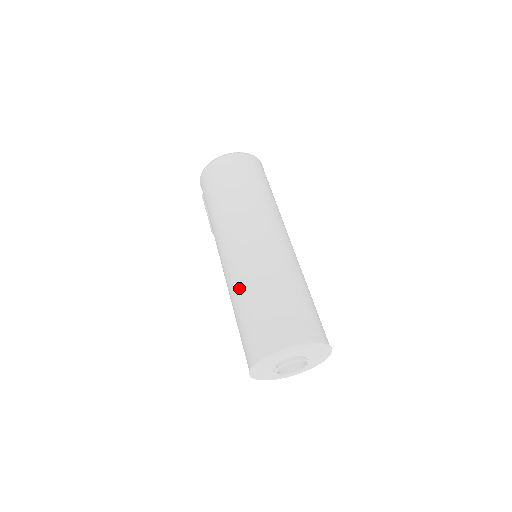
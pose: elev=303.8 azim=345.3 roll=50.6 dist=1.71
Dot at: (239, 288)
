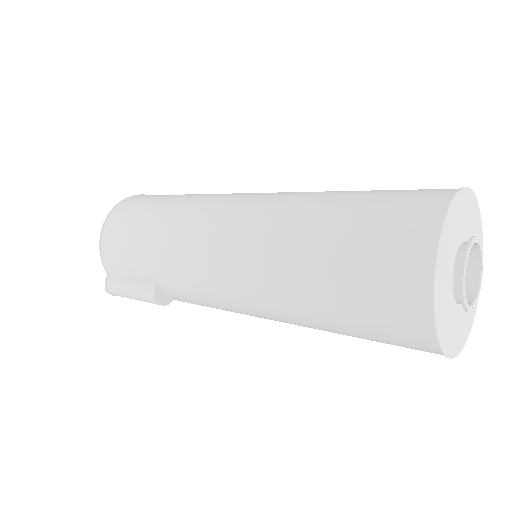
Dot at: (289, 227)
